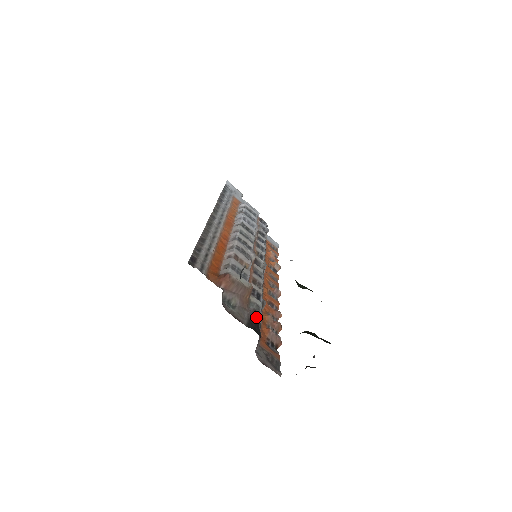
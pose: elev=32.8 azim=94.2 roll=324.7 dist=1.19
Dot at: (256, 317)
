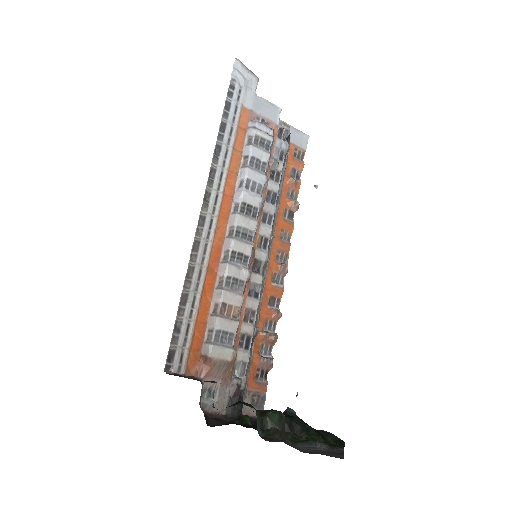
Dot at: (238, 391)
